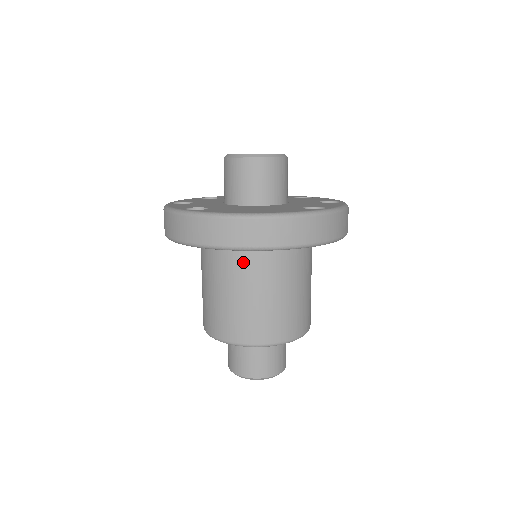
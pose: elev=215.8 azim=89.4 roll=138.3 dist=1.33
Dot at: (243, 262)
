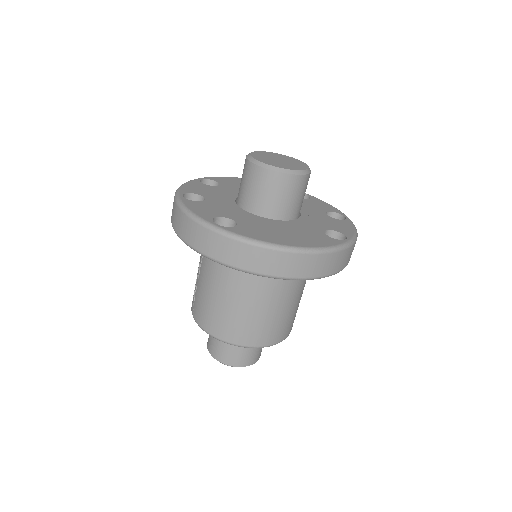
Dot at: (259, 276)
